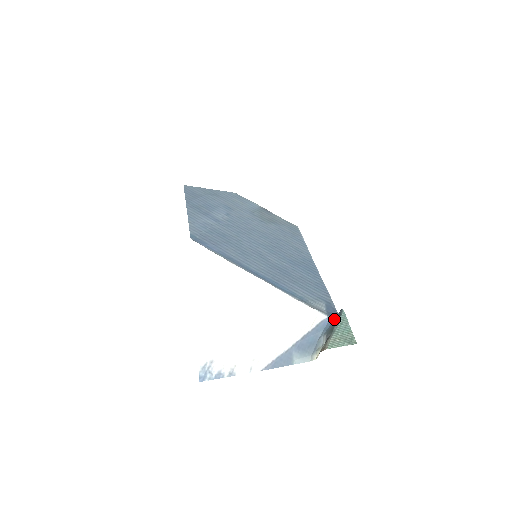
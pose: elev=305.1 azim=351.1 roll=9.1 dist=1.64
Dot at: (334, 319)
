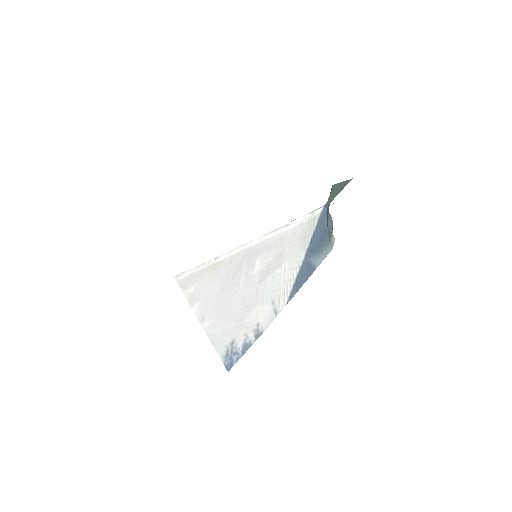
Dot at: occluded
